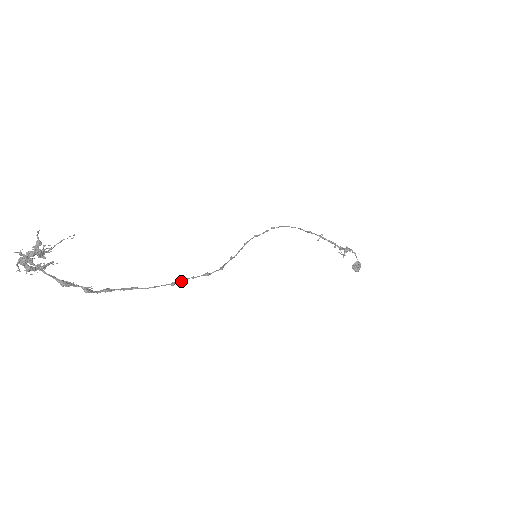
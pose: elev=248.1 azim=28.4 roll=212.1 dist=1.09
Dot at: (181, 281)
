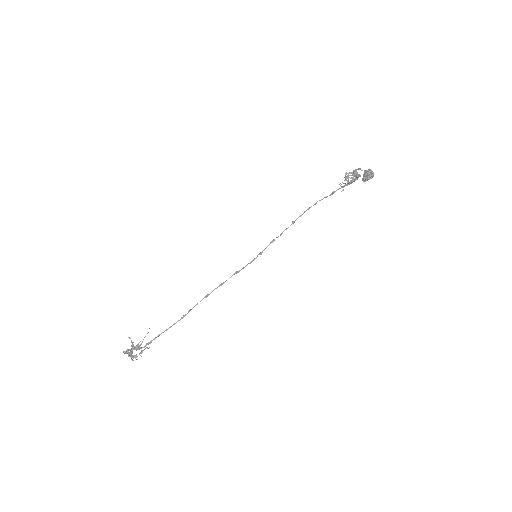
Dot at: occluded
